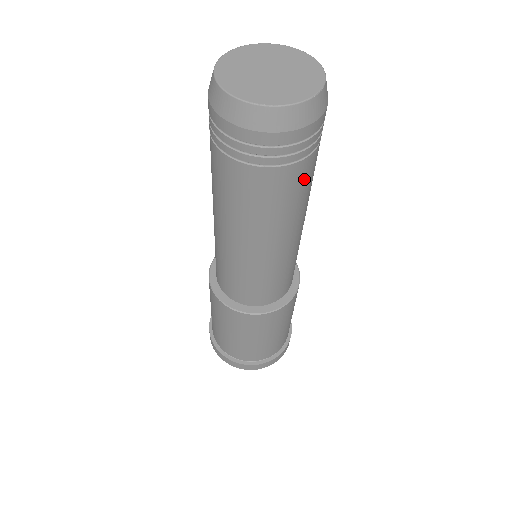
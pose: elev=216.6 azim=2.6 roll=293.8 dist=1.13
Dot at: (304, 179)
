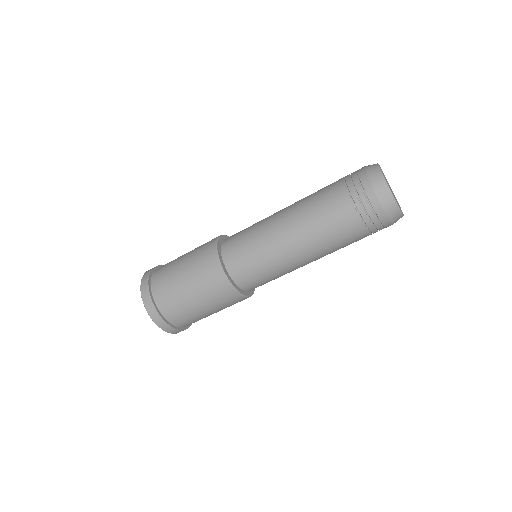
Dot at: (348, 232)
